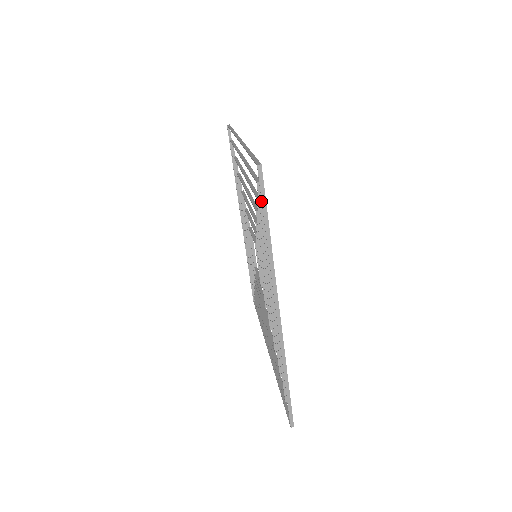
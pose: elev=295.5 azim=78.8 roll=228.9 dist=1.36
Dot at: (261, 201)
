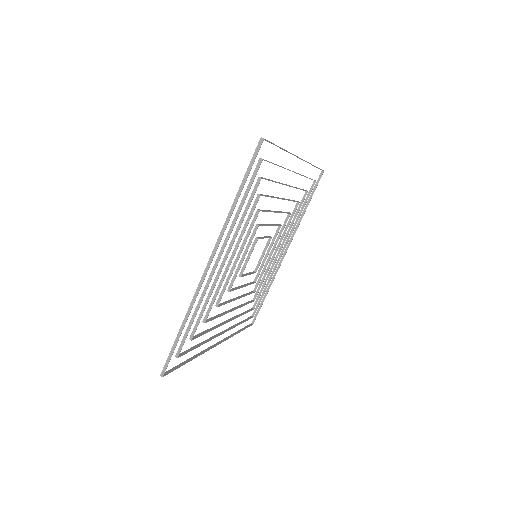
Dot at: (255, 174)
